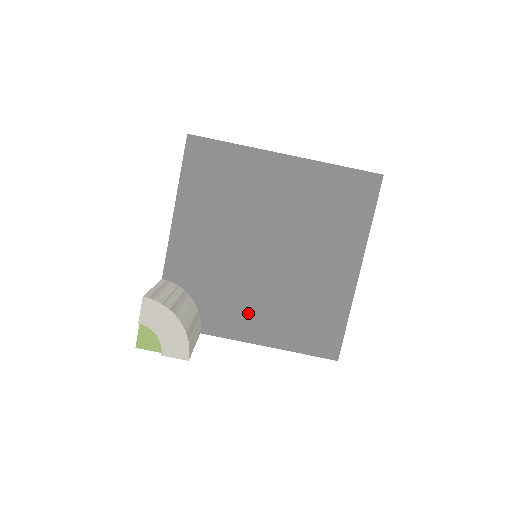
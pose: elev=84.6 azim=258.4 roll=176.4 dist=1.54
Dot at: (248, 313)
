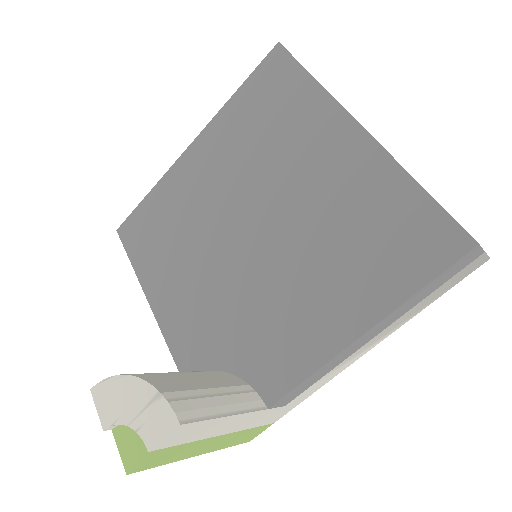
Dot at: (294, 320)
